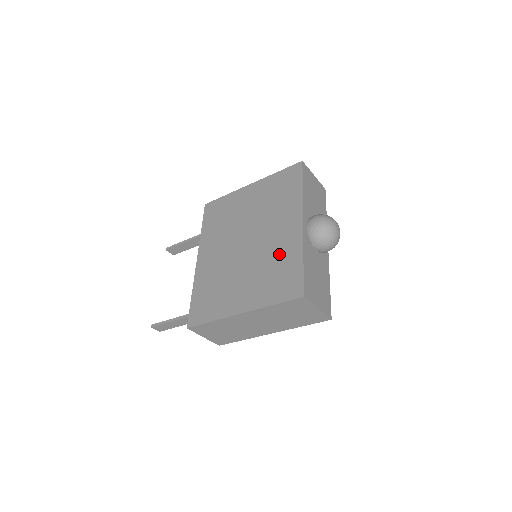
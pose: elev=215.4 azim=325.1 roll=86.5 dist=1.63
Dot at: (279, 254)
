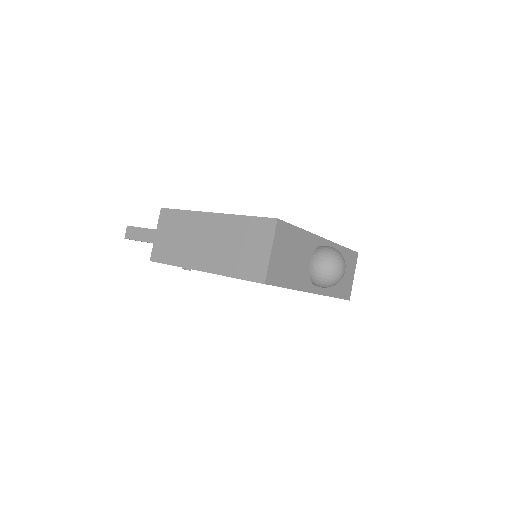
Dot at: occluded
